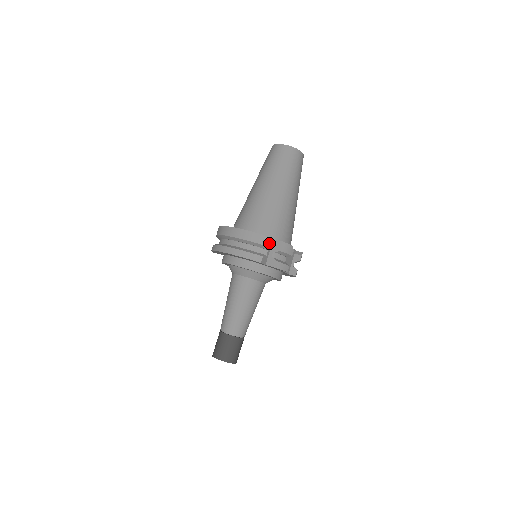
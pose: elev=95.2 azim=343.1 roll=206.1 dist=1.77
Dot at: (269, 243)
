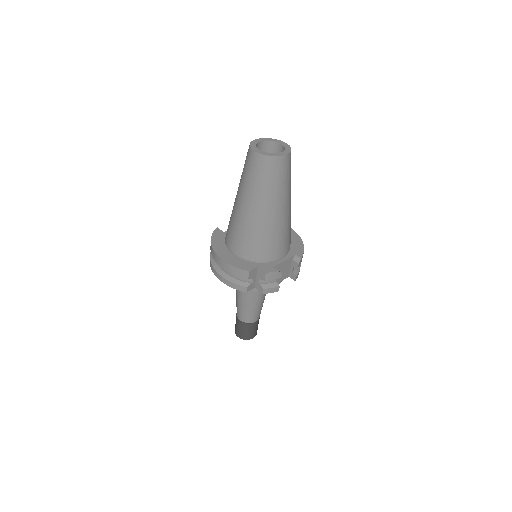
Dot at: (252, 273)
